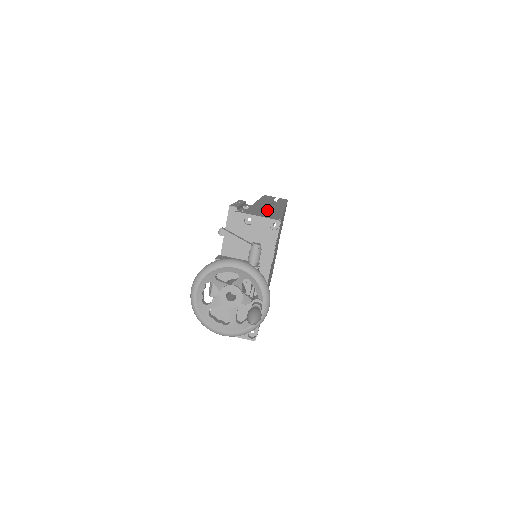
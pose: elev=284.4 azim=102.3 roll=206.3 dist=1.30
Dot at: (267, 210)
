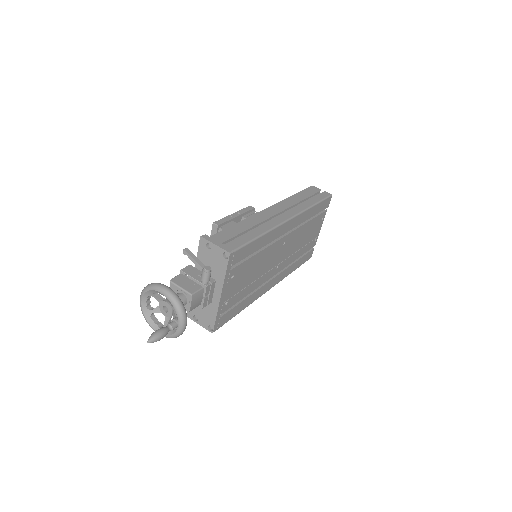
Dot at: (270, 220)
